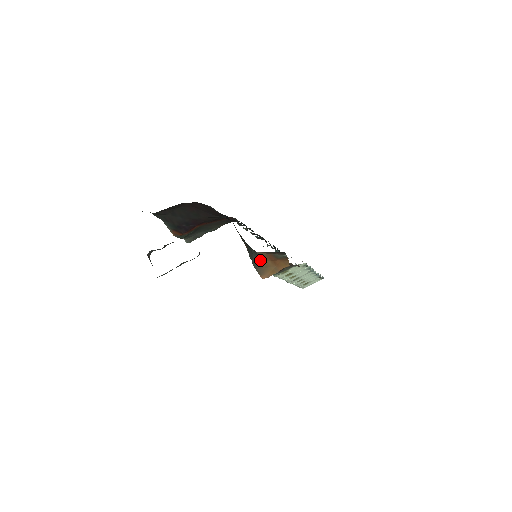
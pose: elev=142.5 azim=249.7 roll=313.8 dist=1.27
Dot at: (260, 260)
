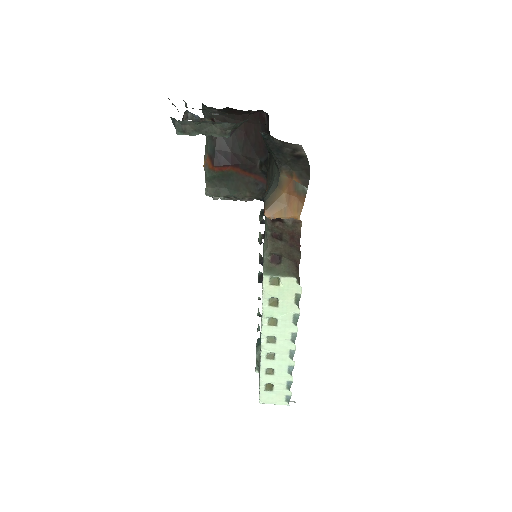
Dot at: (277, 189)
